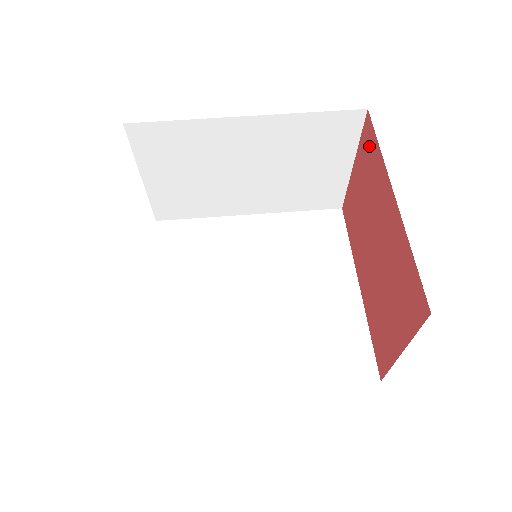
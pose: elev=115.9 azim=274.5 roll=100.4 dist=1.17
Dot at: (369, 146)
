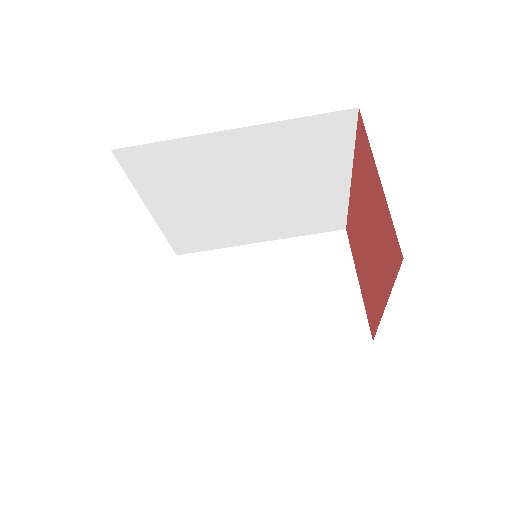
Dot at: (391, 252)
